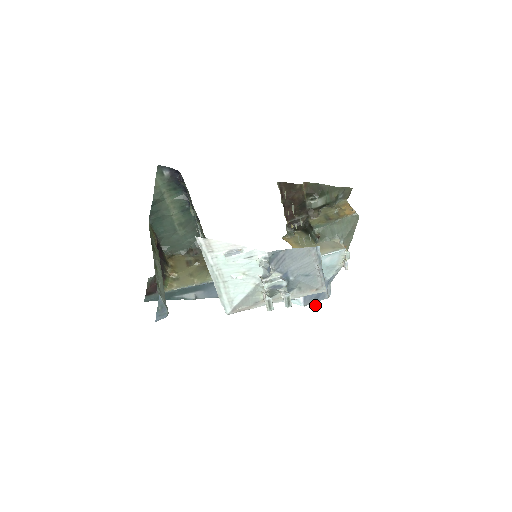
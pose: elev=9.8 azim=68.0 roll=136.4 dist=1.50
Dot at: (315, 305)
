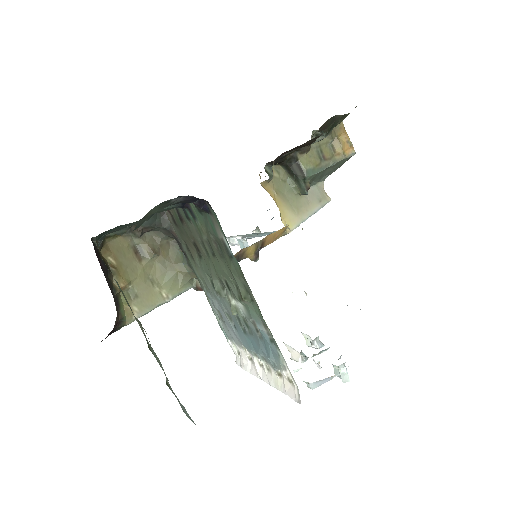
Dot at: occluded
